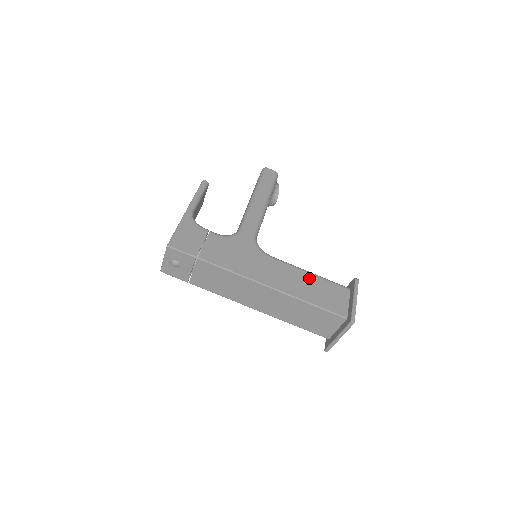
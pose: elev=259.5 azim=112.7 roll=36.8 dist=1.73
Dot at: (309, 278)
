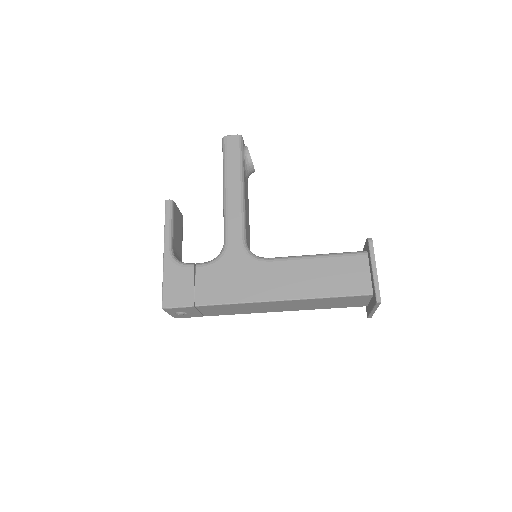
Dot at: (317, 265)
